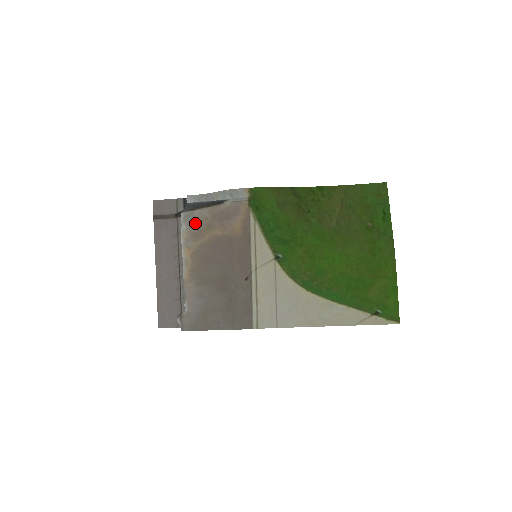
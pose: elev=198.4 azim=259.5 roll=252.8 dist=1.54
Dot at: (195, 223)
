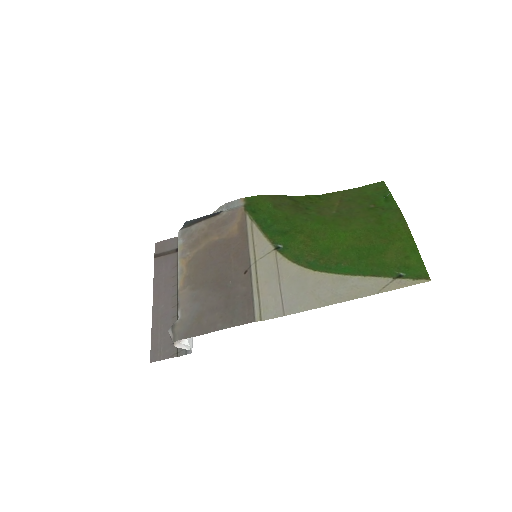
Dot at: (192, 235)
